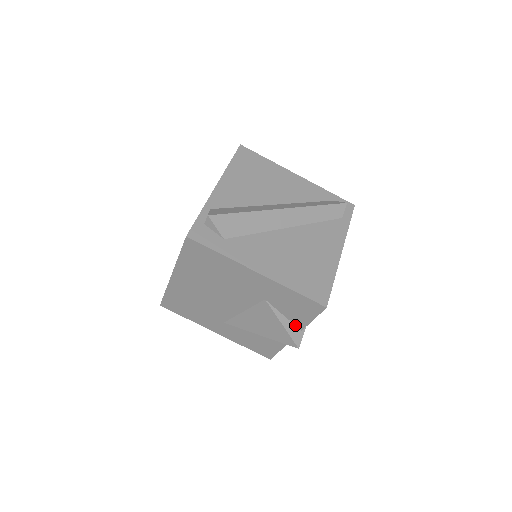
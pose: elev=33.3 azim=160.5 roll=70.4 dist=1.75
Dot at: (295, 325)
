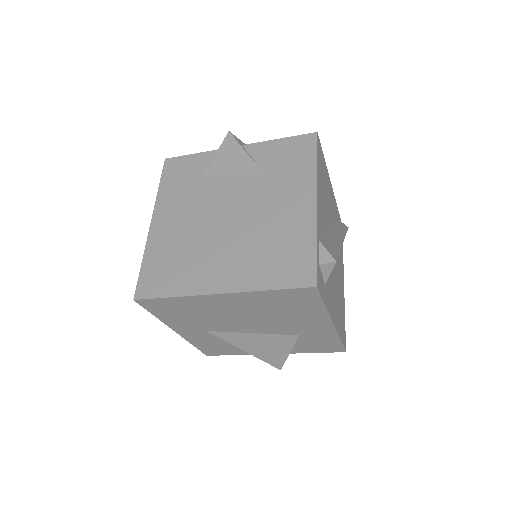
Dot at: (291, 350)
